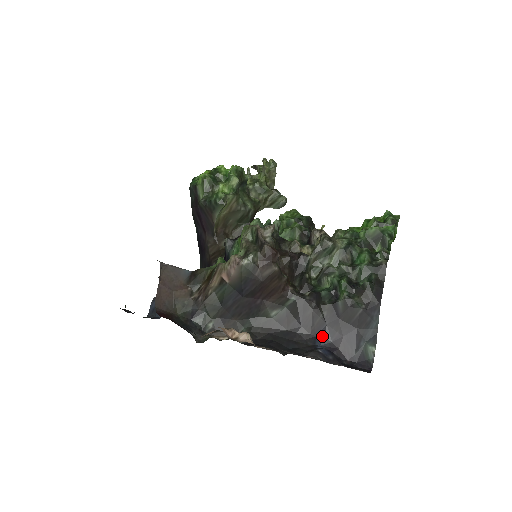
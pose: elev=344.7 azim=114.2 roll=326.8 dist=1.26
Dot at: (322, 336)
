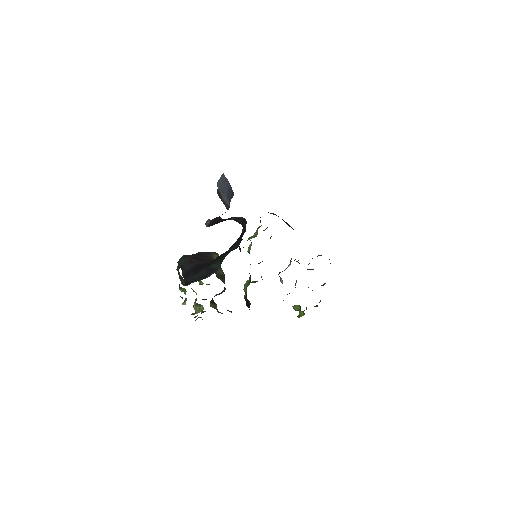
Dot at: occluded
